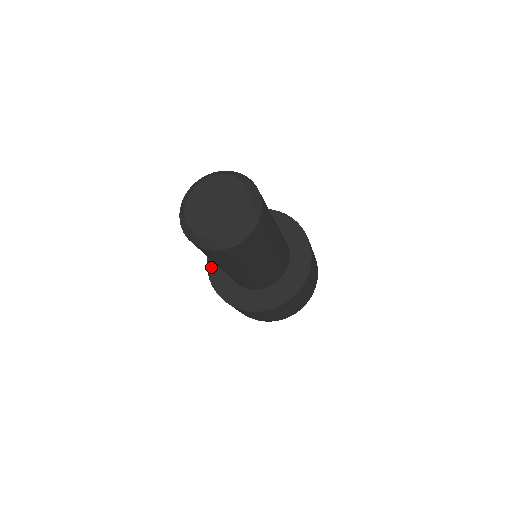
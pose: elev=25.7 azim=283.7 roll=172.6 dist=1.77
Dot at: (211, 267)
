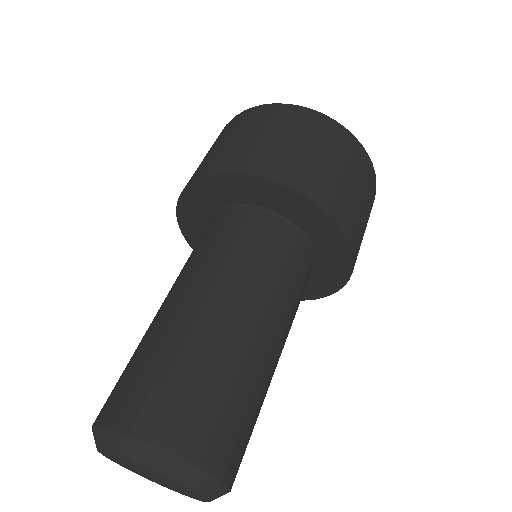
Dot at: (190, 240)
